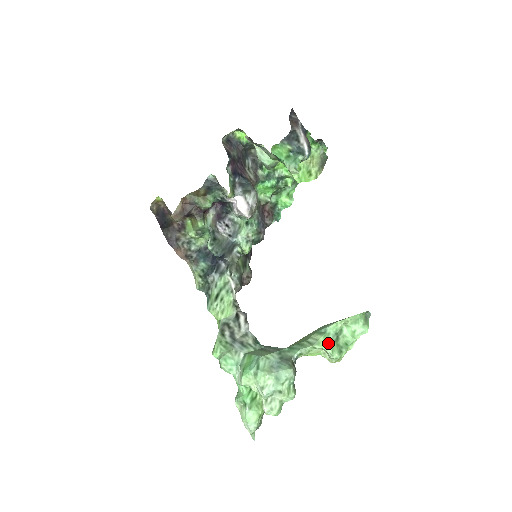
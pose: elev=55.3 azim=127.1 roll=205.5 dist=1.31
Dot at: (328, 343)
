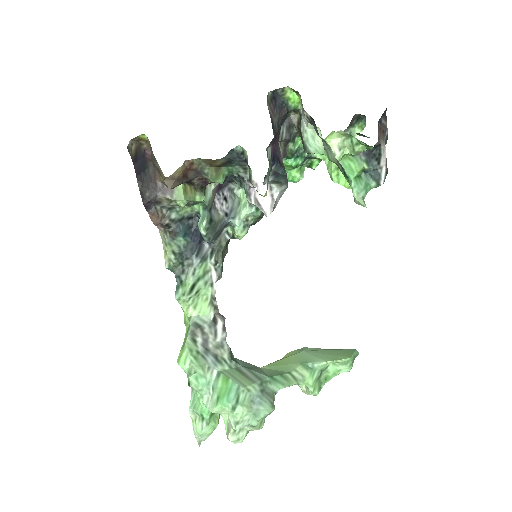
Dot at: (313, 381)
